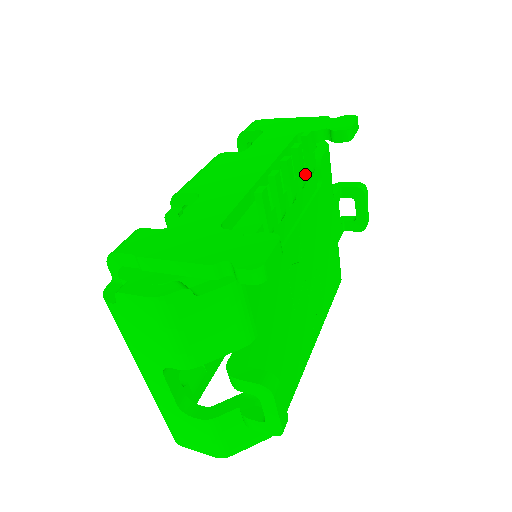
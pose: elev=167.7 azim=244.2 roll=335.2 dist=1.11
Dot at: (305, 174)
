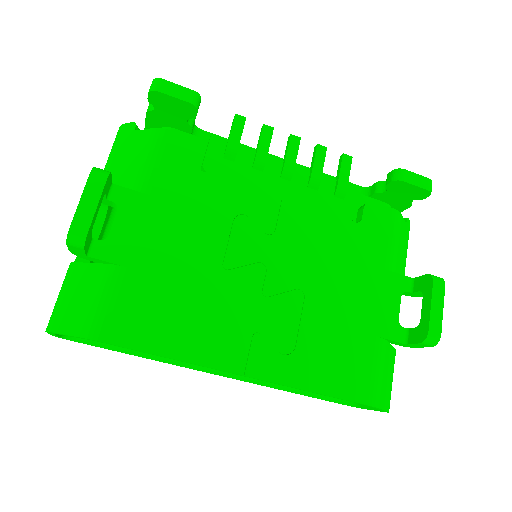
Dot at: (322, 175)
